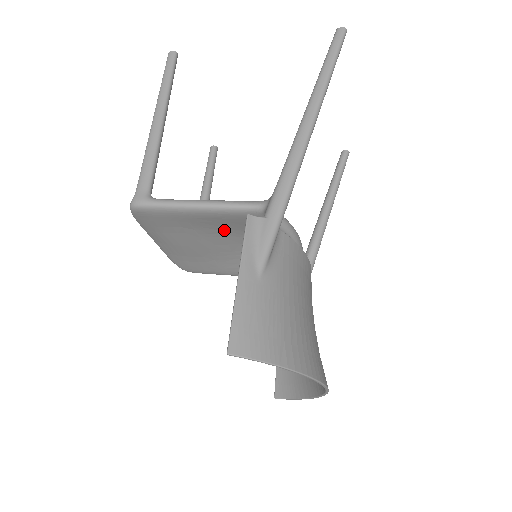
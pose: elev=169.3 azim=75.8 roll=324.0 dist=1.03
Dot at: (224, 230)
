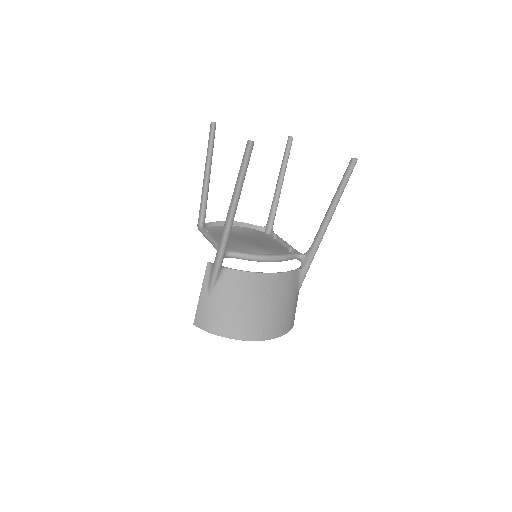
Dot at: occluded
